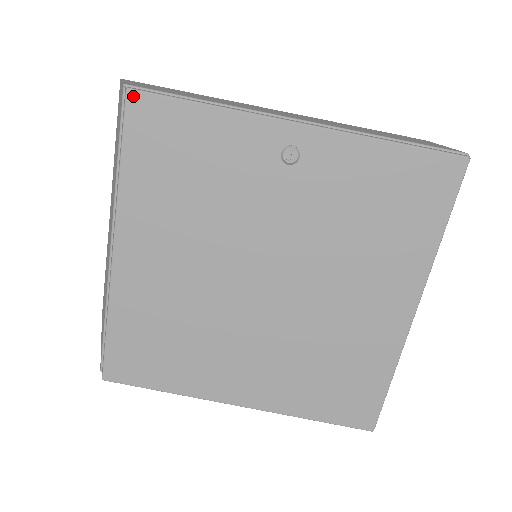
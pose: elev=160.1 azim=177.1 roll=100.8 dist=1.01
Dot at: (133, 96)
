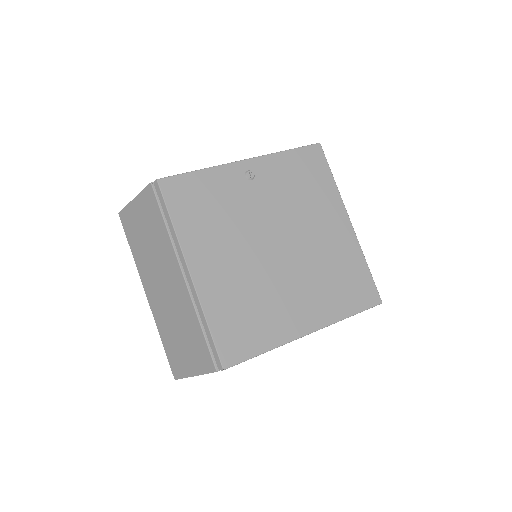
Dot at: (162, 182)
